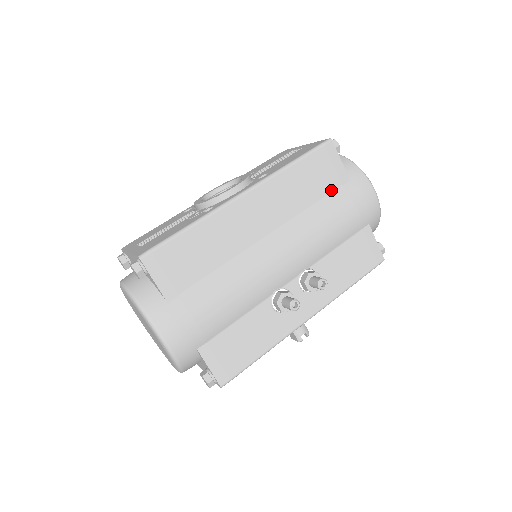
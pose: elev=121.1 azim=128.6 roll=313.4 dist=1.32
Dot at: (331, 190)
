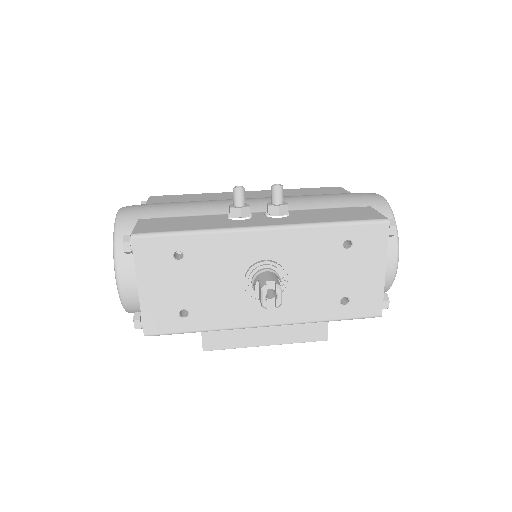
Dot at: occluded
